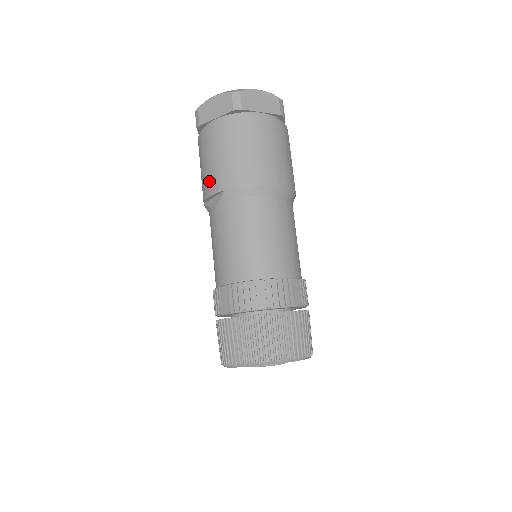
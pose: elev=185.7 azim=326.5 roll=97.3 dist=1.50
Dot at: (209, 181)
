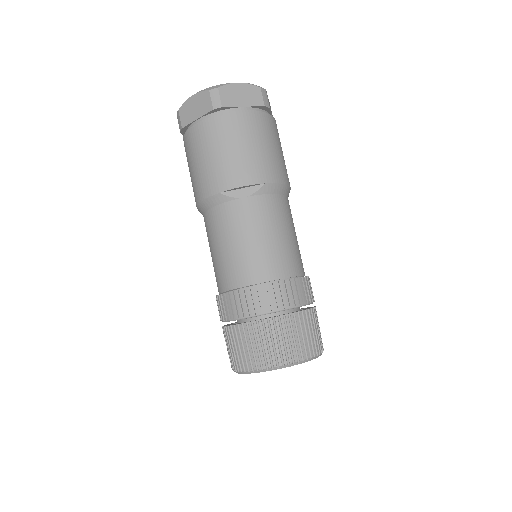
Dot at: (242, 170)
